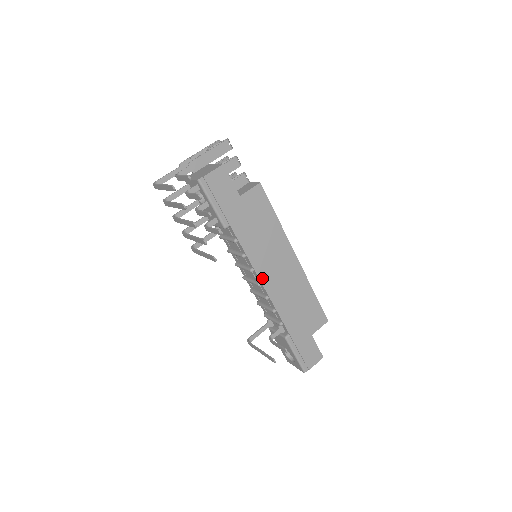
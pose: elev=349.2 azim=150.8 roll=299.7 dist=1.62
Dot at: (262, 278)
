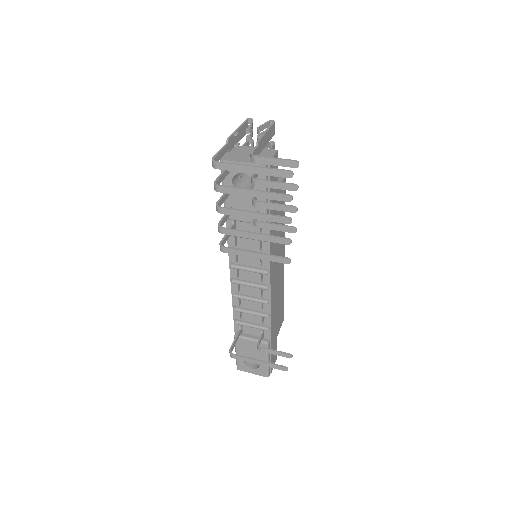
Dot at: (271, 280)
